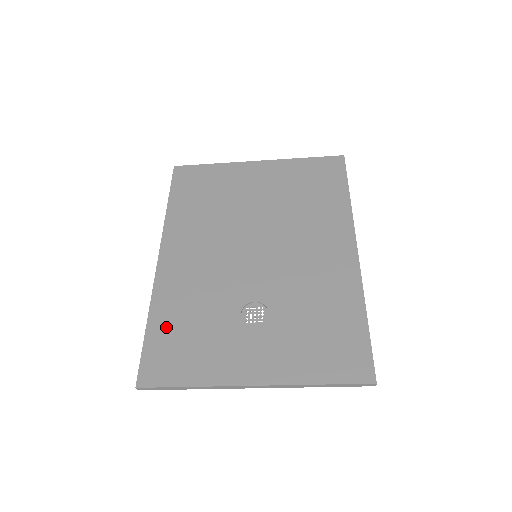
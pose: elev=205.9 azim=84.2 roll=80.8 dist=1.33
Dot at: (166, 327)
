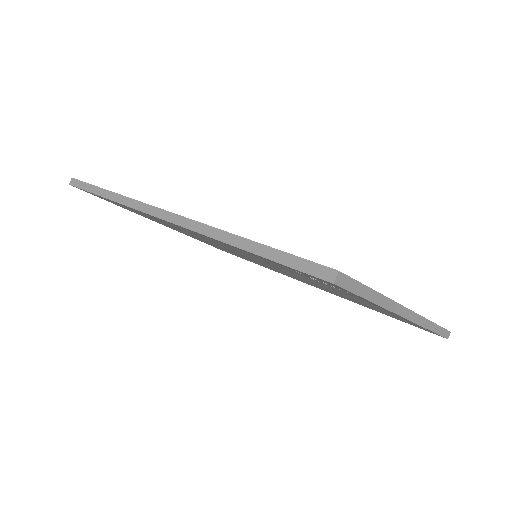
Dot at: occluded
